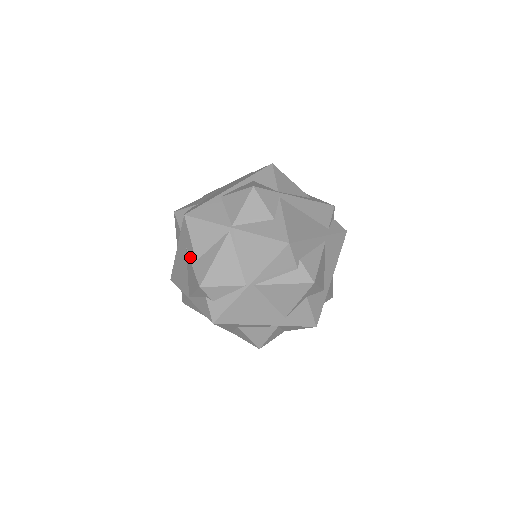
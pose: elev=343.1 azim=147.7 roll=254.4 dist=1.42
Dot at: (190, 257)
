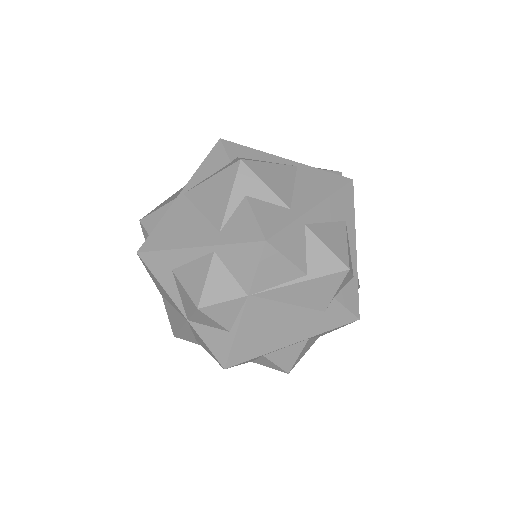
Dot at: occluded
